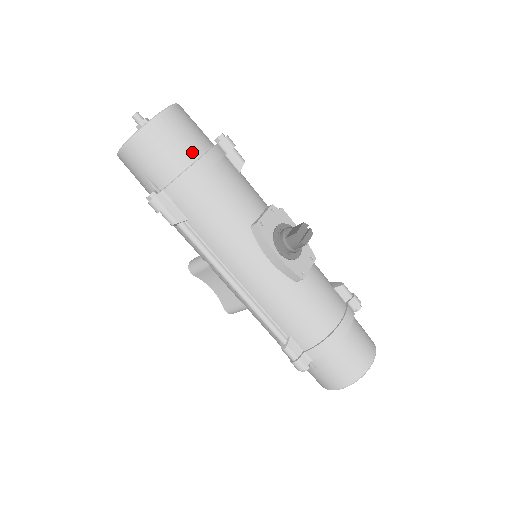
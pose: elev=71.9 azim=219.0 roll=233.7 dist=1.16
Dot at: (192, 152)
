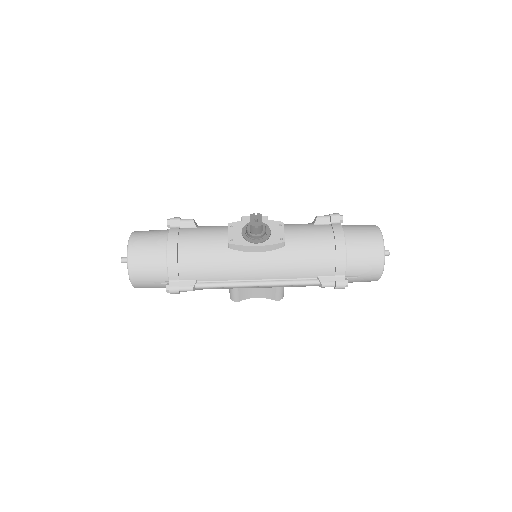
Dot at: (161, 247)
